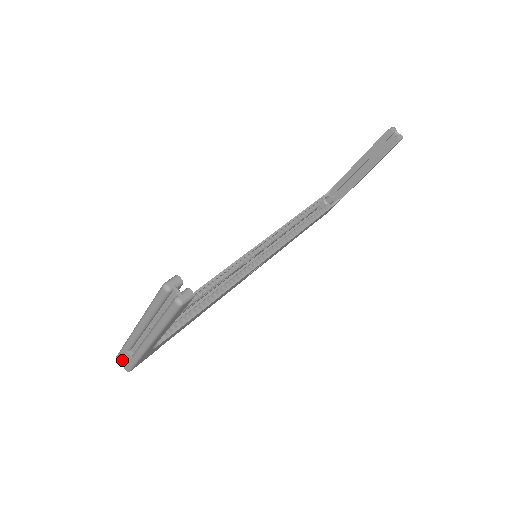
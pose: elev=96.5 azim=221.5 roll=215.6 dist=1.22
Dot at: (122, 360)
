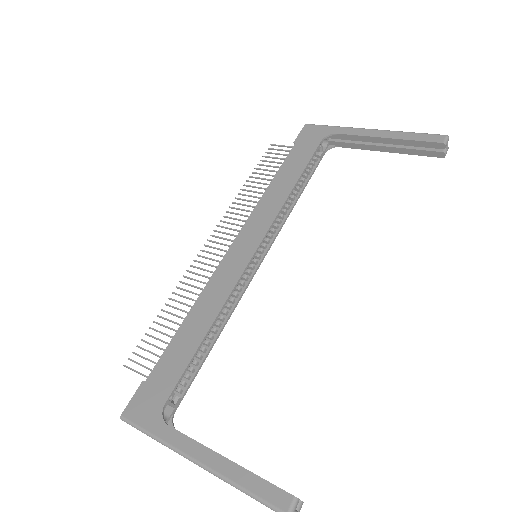
Dot at: (132, 426)
